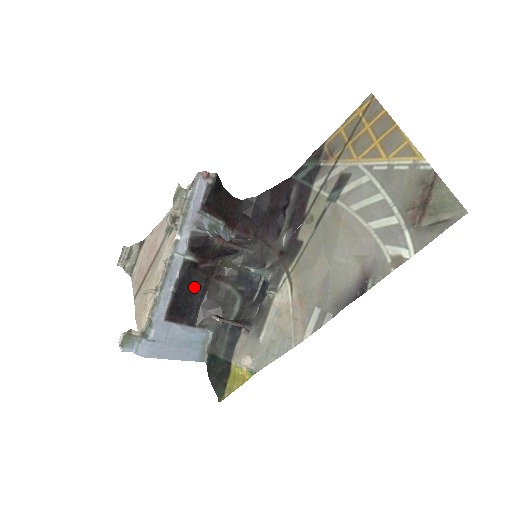
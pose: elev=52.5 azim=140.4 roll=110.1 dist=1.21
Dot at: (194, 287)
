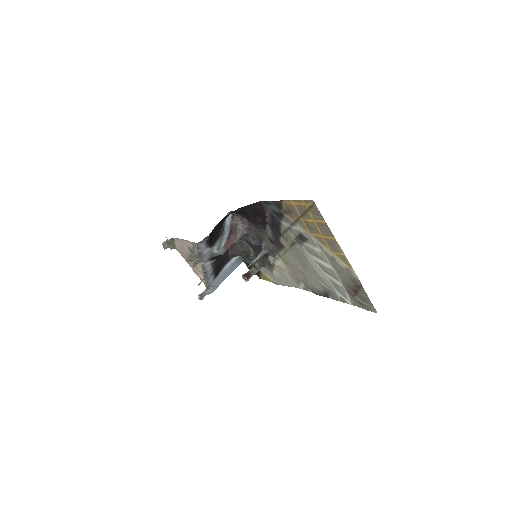
Dot at: (222, 257)
